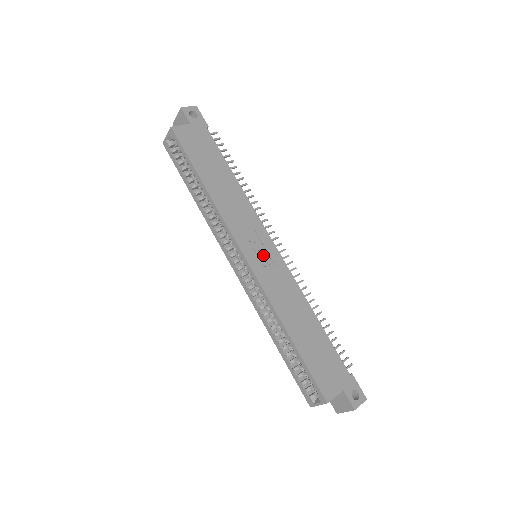
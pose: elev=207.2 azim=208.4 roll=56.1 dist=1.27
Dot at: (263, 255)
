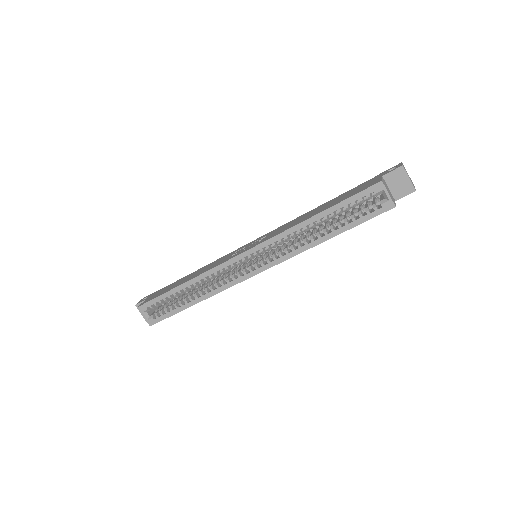
Dot at: occluded
